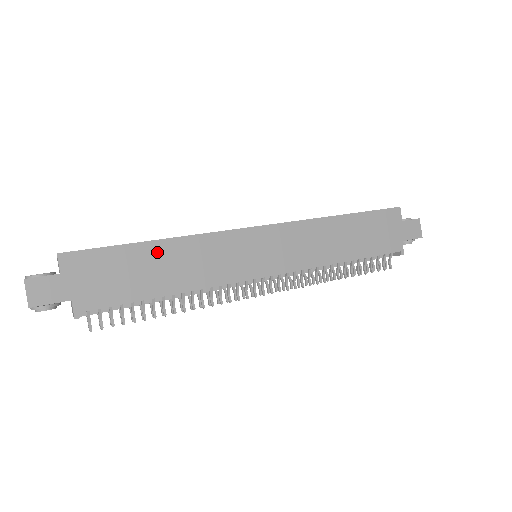
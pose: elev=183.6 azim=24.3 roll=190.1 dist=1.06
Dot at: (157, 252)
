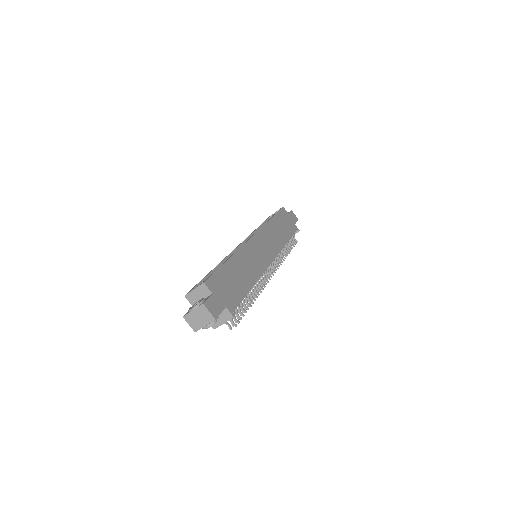
Dot at: (234, 265)
